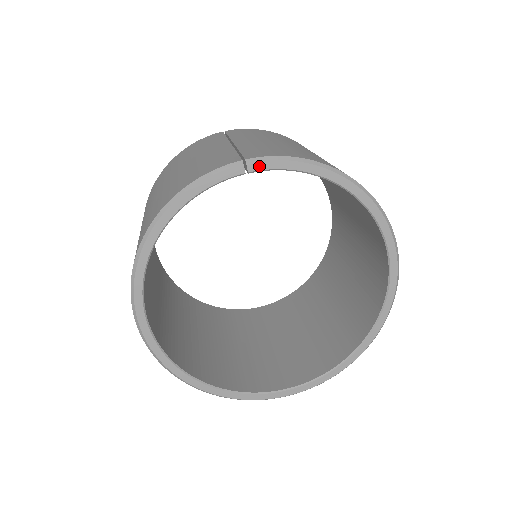
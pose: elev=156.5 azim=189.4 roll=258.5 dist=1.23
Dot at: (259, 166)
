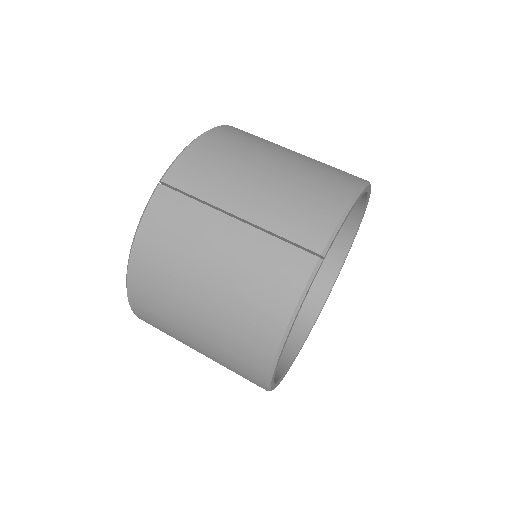
Dot at: occluded
